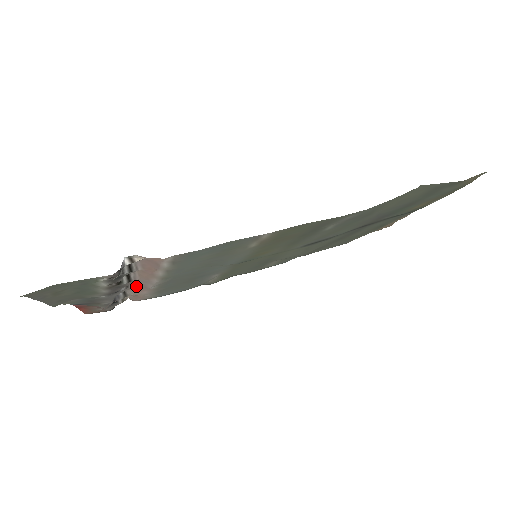
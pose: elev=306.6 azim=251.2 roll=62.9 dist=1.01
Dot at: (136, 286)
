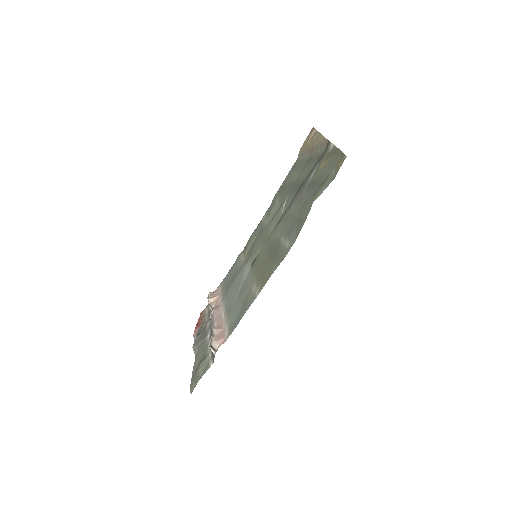
Dot at: (214, 309)
